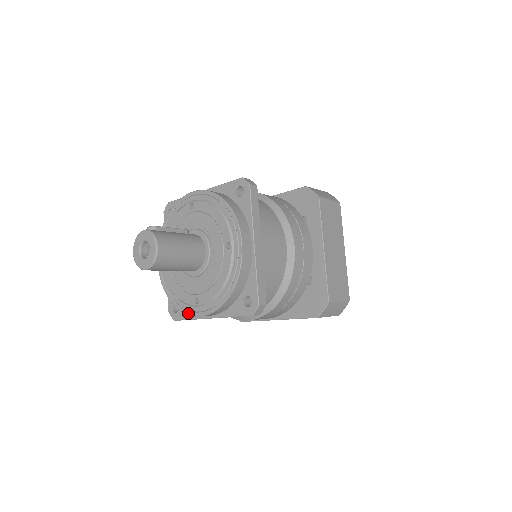
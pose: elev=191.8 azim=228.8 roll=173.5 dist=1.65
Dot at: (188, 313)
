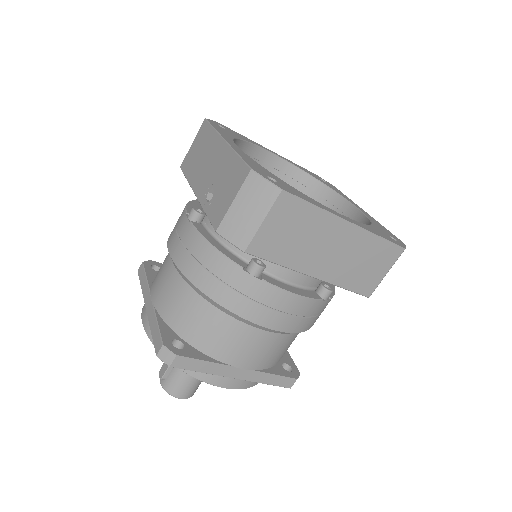
Dot at: occluded
